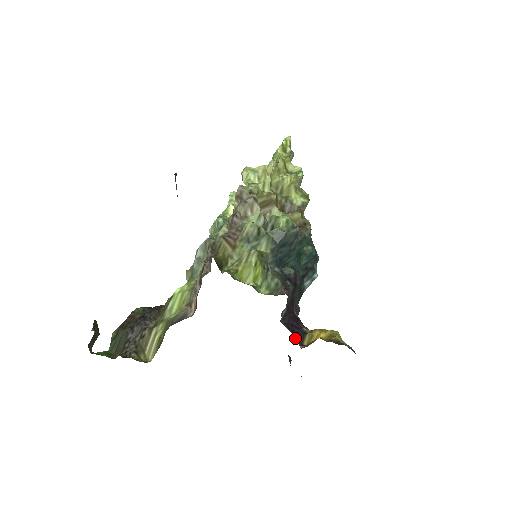
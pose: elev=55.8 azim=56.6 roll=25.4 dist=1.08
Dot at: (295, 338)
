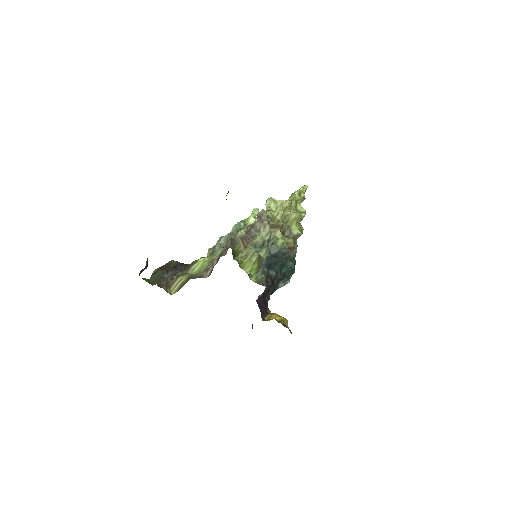
Dot at: (261, 313)
